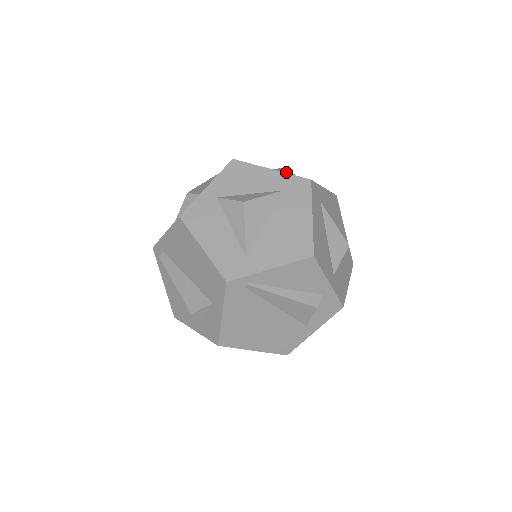
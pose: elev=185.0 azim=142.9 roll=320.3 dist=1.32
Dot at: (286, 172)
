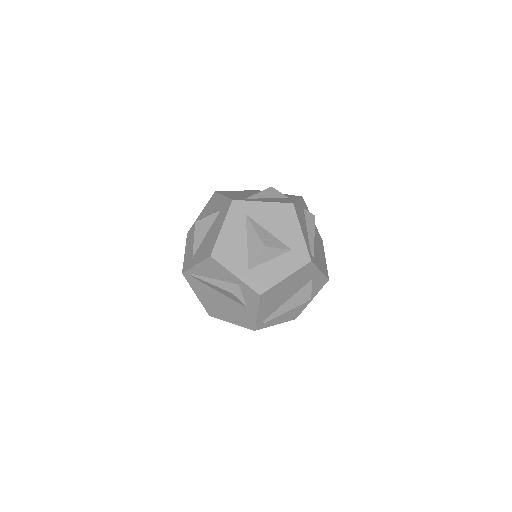
Dot at: (261, 191)
